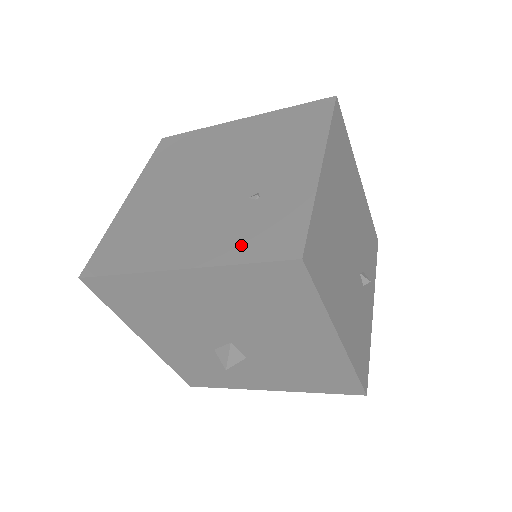
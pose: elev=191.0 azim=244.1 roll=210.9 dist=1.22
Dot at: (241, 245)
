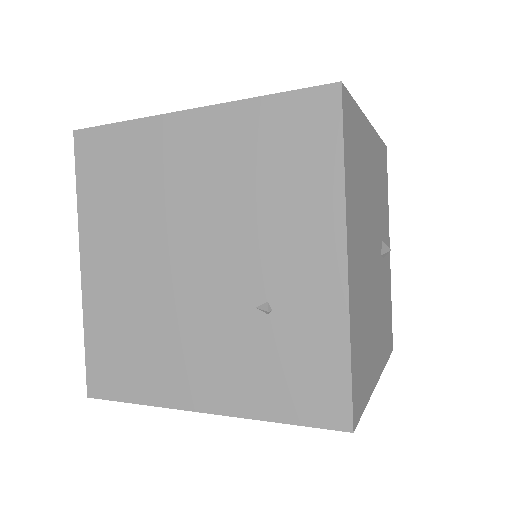
Dot at: (271, 393)
